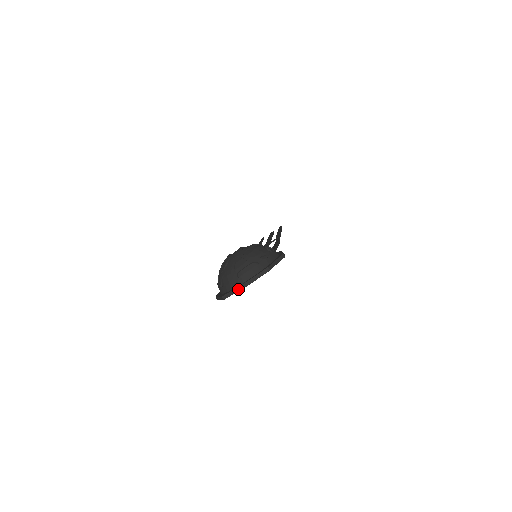
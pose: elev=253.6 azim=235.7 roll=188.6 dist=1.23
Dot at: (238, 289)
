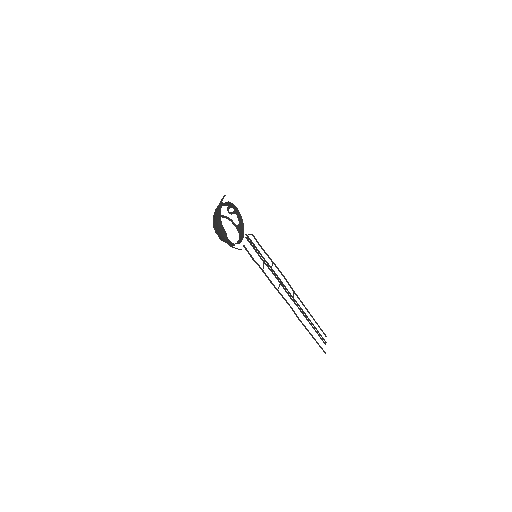
Dot at: (219, 210)
